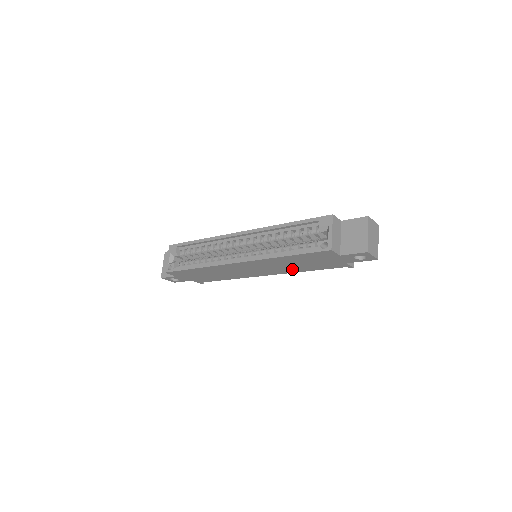
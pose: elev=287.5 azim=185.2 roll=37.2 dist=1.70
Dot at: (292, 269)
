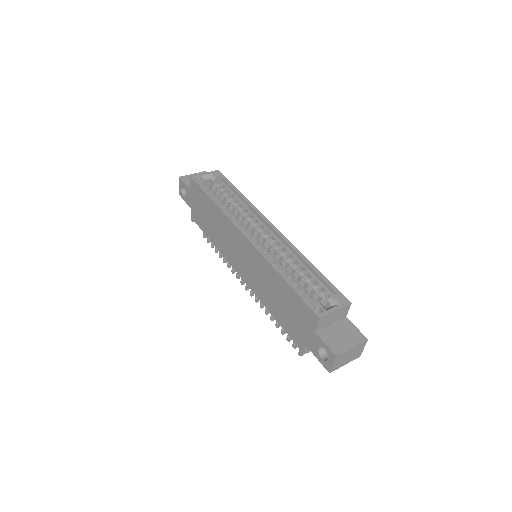
Dot at: (265, 296)
